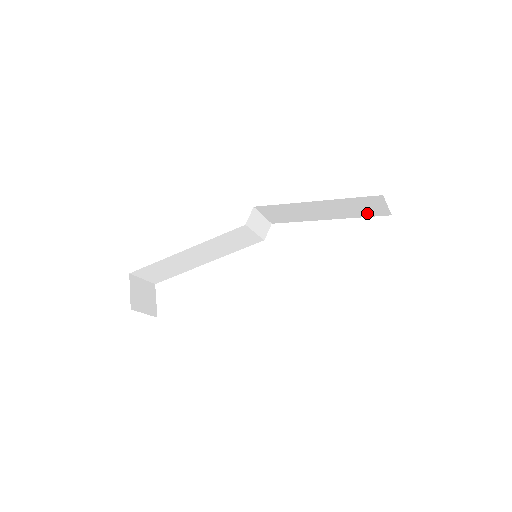
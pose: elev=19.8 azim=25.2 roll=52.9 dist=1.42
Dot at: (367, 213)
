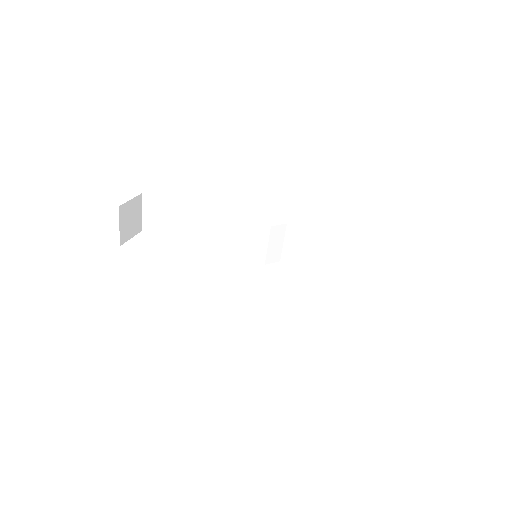
Dot at: (370, 297)
